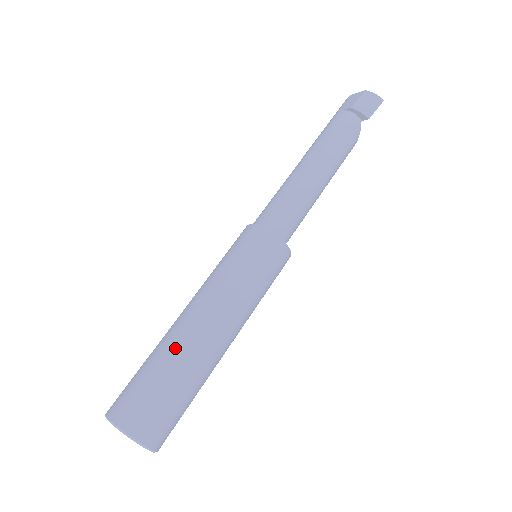
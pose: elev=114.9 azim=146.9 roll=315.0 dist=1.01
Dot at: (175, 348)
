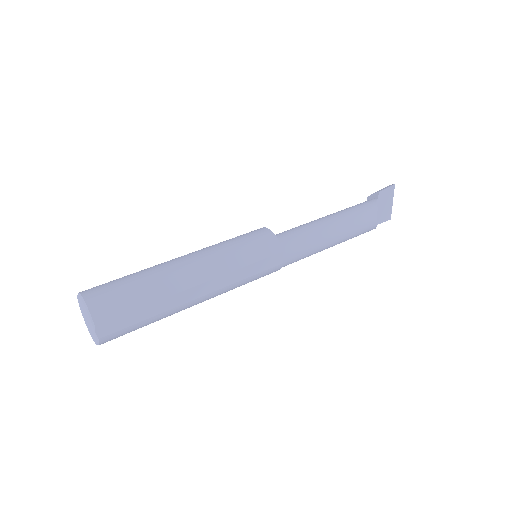
Dot at: occluded
